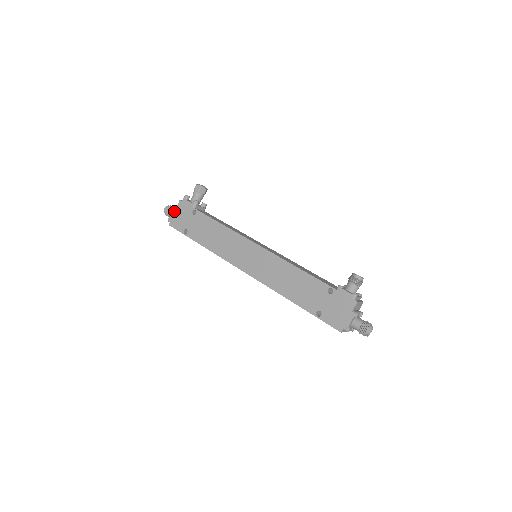
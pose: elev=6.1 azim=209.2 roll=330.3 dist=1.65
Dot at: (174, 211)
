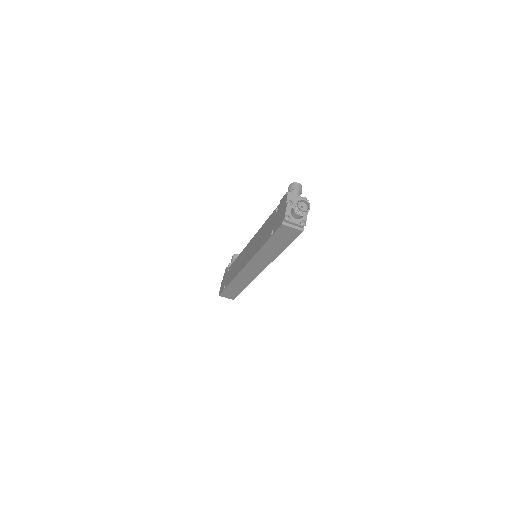
Dot at: (221, 284)
